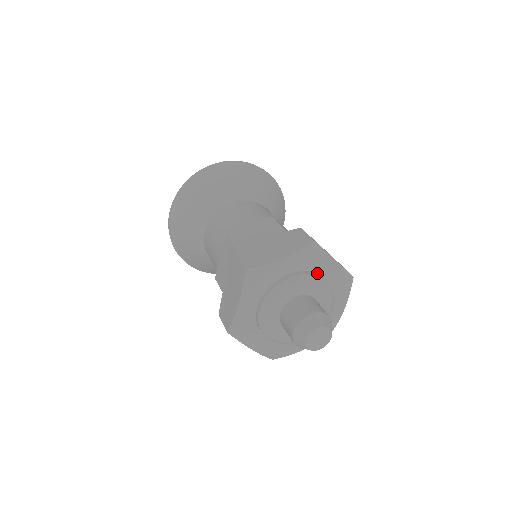
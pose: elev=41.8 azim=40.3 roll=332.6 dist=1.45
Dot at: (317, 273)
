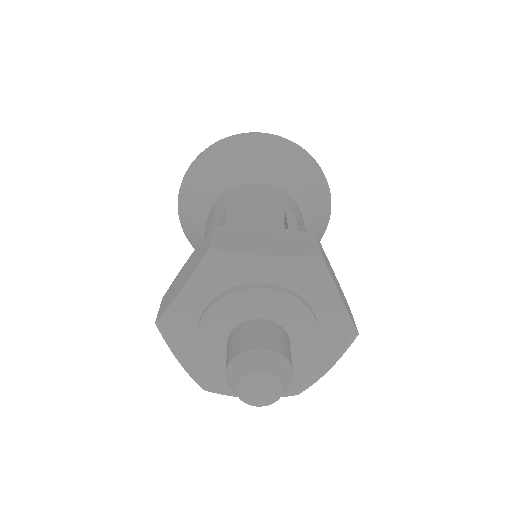
Dot at: (248, 283)
